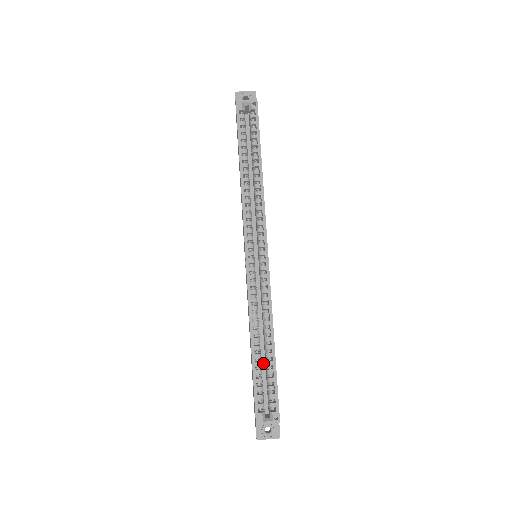
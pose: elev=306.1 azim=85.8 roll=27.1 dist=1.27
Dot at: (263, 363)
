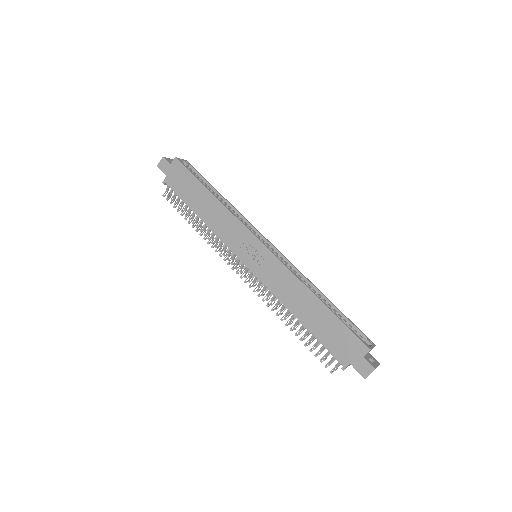
Dot at: occluded
